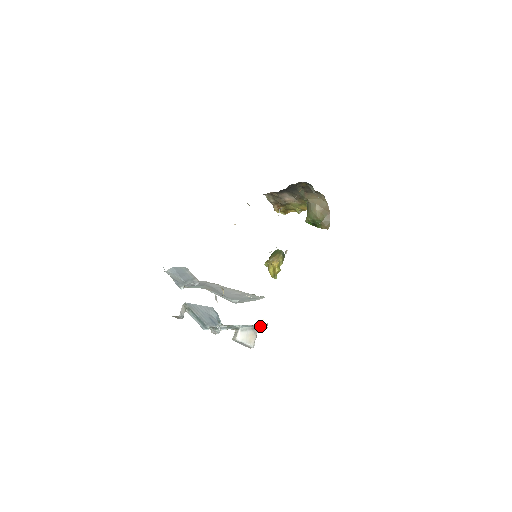
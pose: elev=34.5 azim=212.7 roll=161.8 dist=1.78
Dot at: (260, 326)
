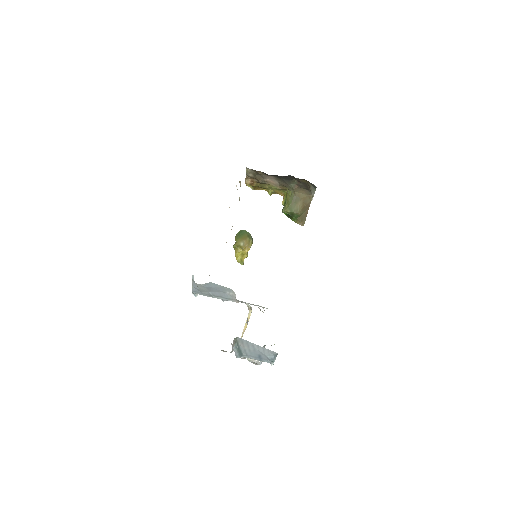
Dot at: (271, 345)
